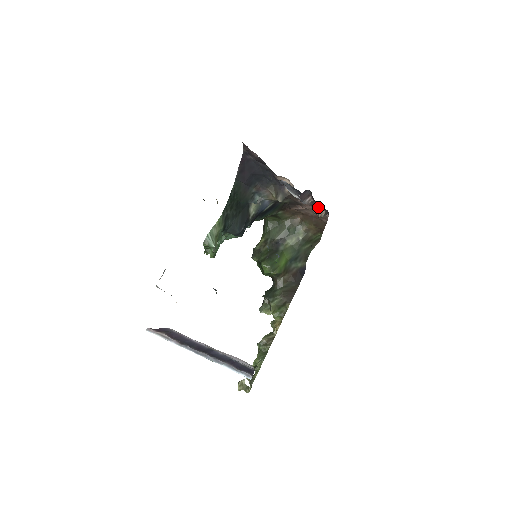
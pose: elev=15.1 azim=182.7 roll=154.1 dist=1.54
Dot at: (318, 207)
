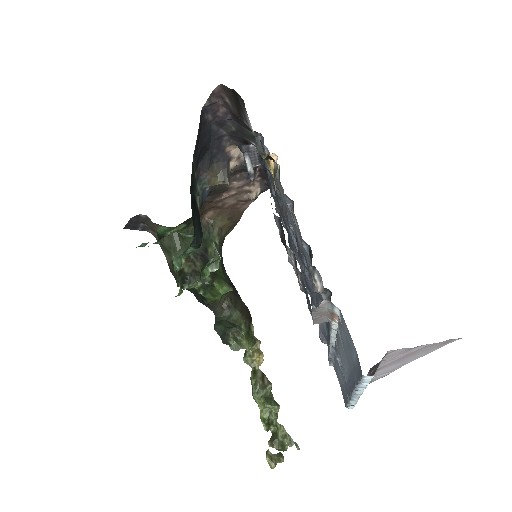
Dot at: (253, 185)
